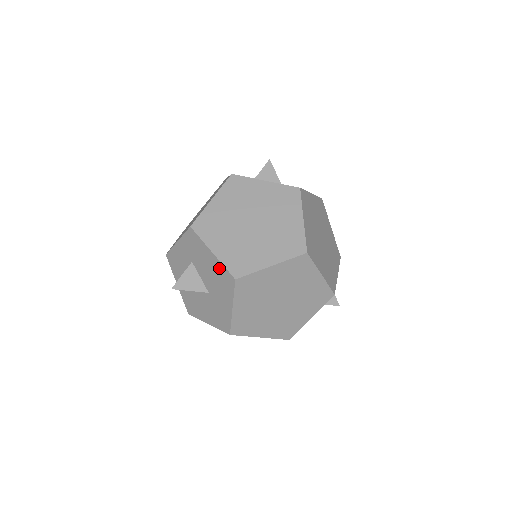
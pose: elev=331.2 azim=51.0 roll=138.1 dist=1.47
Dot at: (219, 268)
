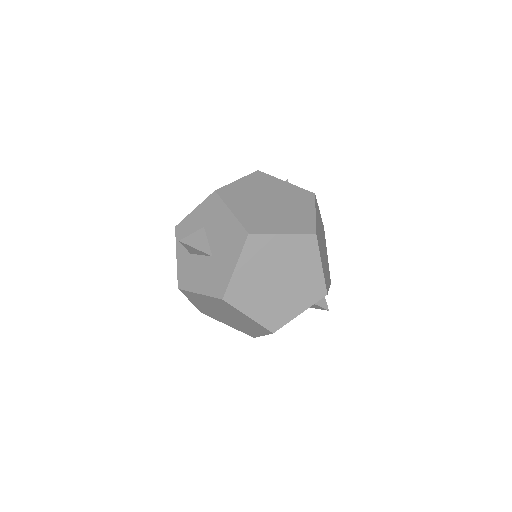
Dot at: (234, 226)
